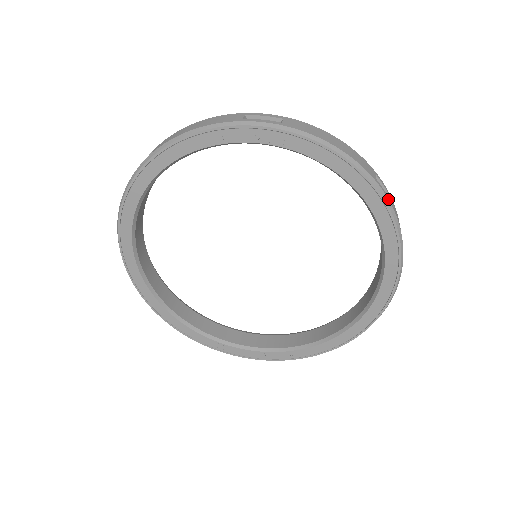
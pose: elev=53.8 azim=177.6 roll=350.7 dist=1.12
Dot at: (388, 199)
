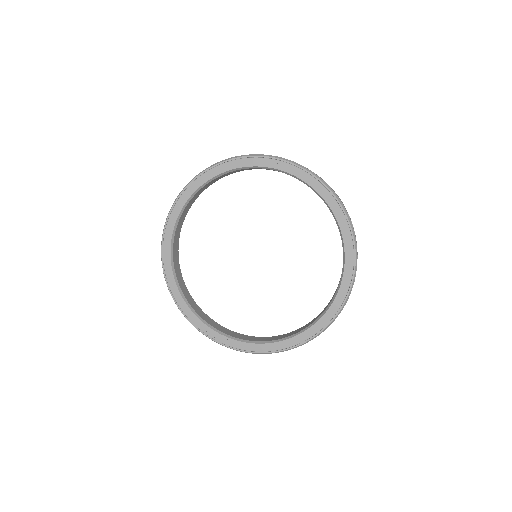
Dot at: (352, 226)
